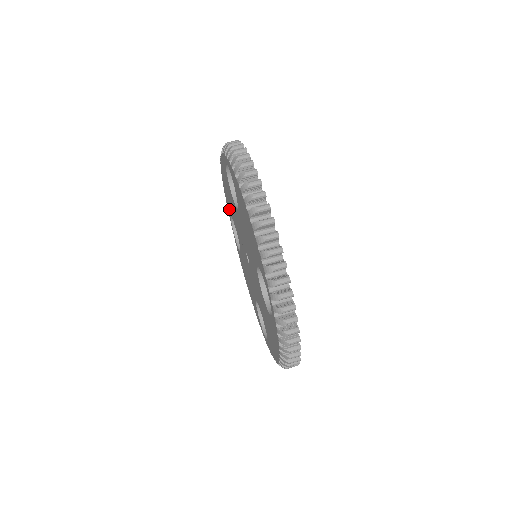
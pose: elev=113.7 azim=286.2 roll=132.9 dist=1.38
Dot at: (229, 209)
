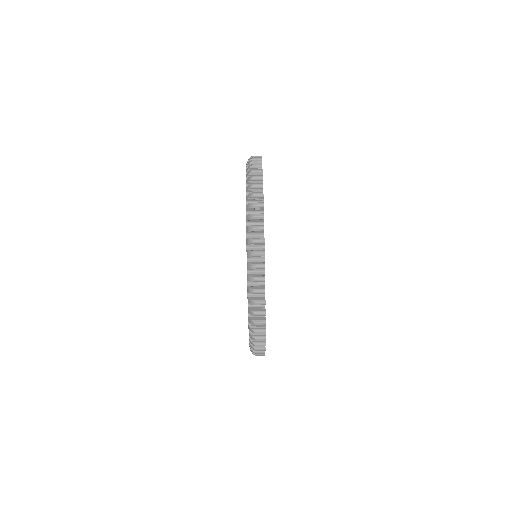
Dot at: occluded
